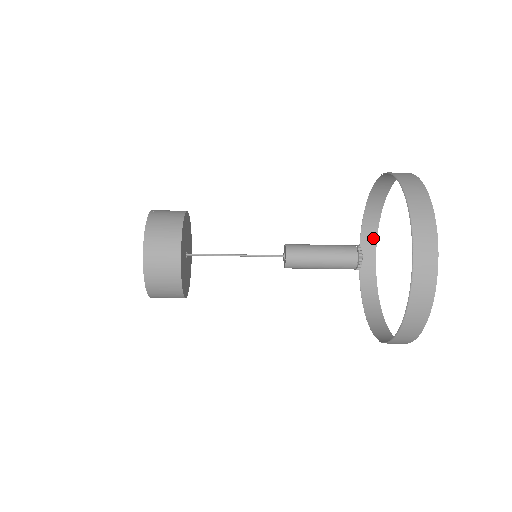
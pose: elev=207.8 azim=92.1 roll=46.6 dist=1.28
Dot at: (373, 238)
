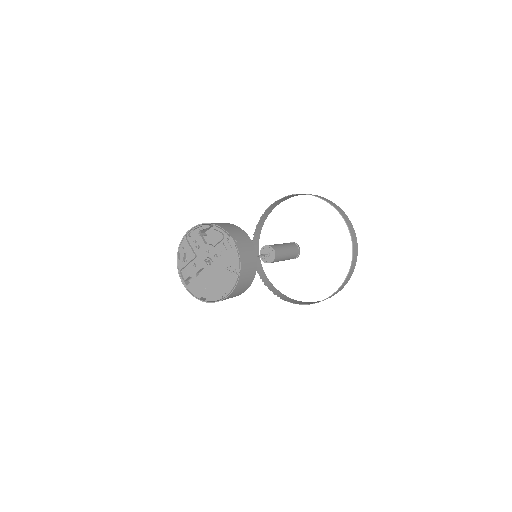
Dot at: (274, 207)
